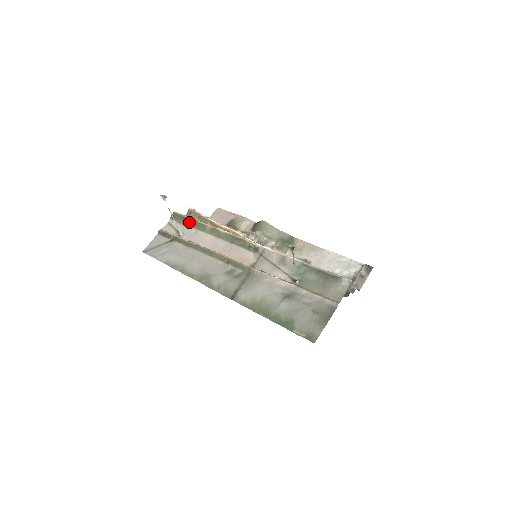
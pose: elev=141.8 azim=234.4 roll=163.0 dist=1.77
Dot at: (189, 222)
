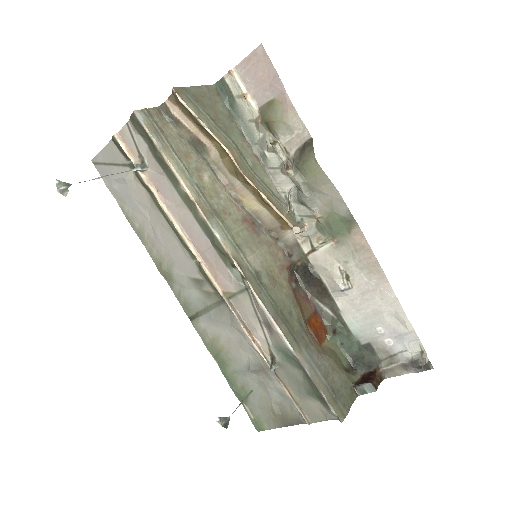
Dot at: (155, 154)
